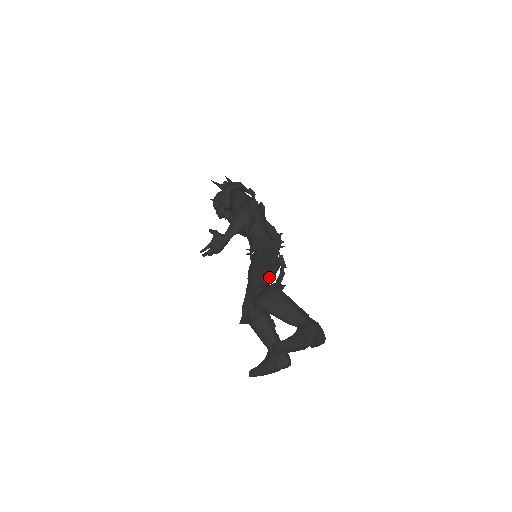
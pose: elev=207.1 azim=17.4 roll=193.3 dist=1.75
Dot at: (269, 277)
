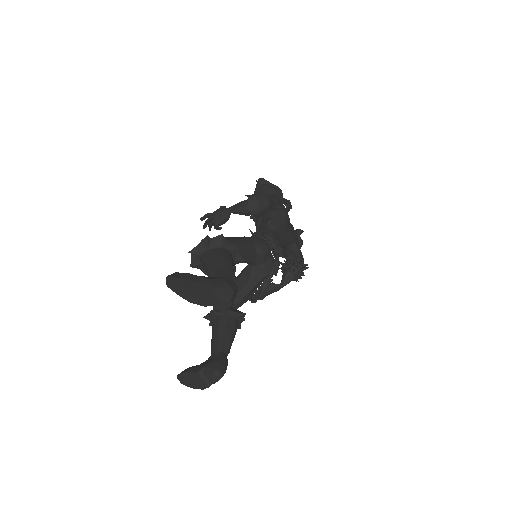
Dot at: occluded
